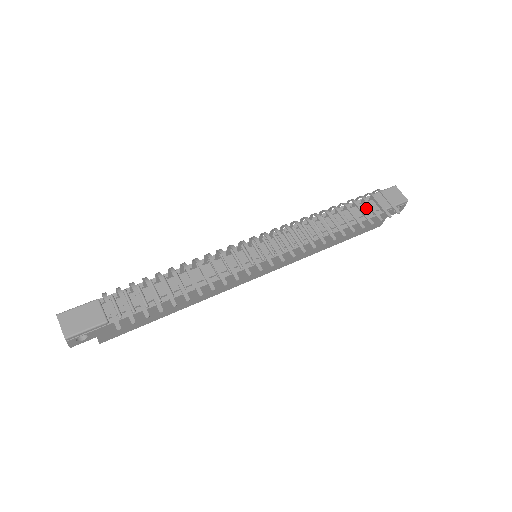
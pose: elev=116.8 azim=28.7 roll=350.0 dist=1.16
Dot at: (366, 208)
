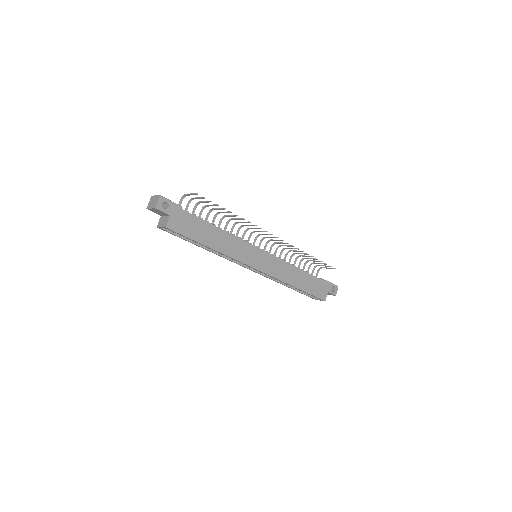
Dot at: occluded
